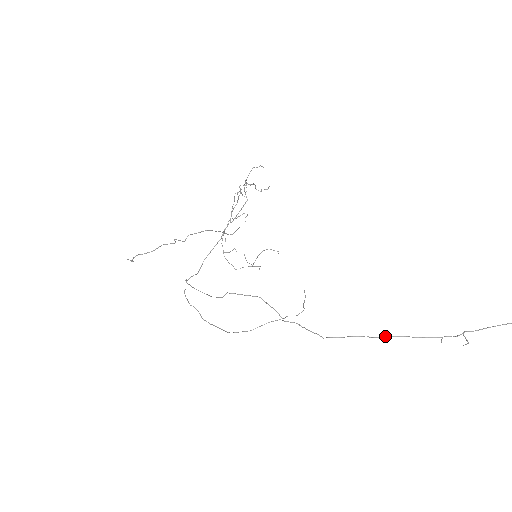
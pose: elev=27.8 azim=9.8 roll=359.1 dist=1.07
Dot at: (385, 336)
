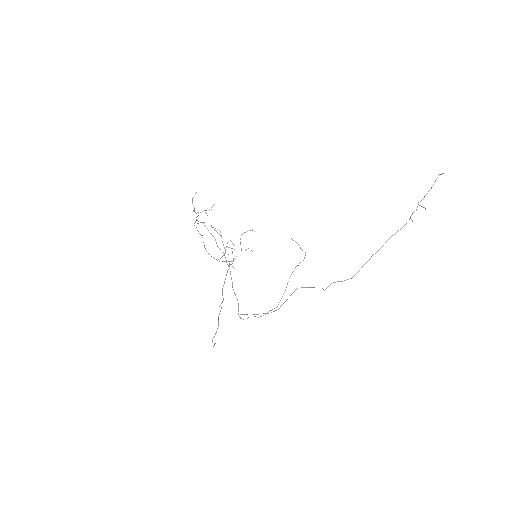
Dot at: (382, 246)
